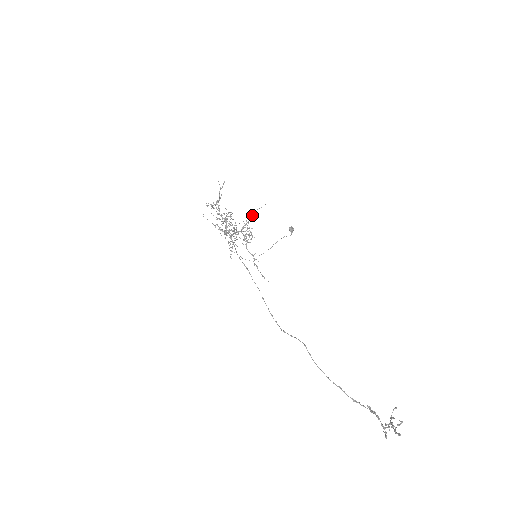
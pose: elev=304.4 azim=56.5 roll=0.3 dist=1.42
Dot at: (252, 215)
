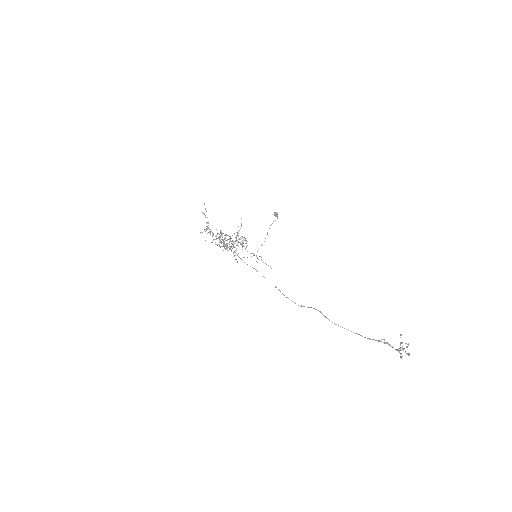
Dot at: occluded
